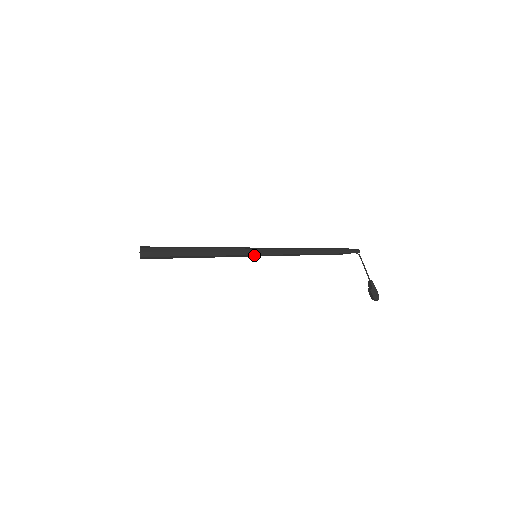
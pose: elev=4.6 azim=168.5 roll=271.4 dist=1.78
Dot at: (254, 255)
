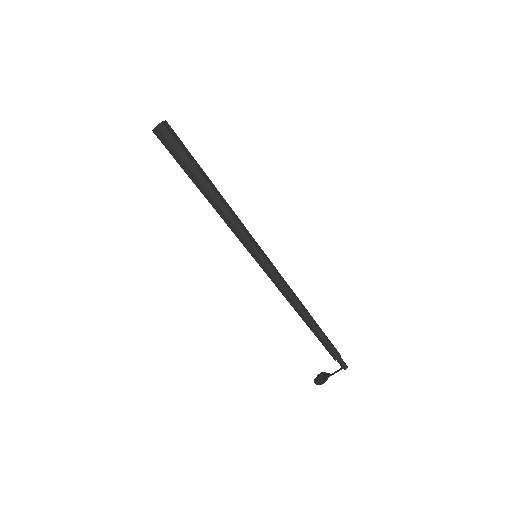
Dot at: (253, 255)
